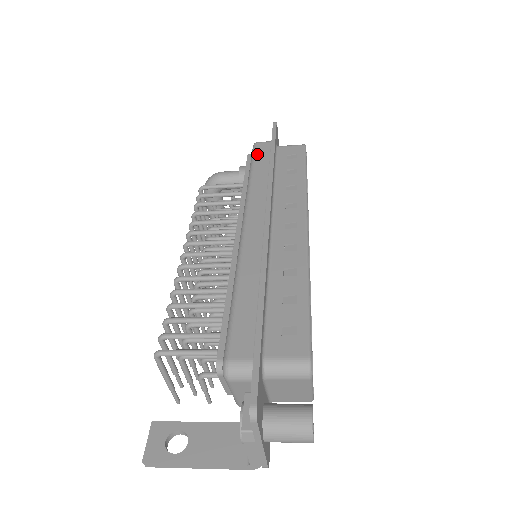
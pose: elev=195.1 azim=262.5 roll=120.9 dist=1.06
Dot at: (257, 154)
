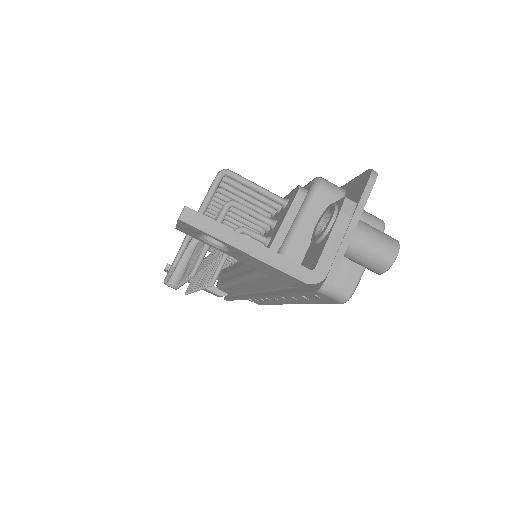
Dot at: occluded
